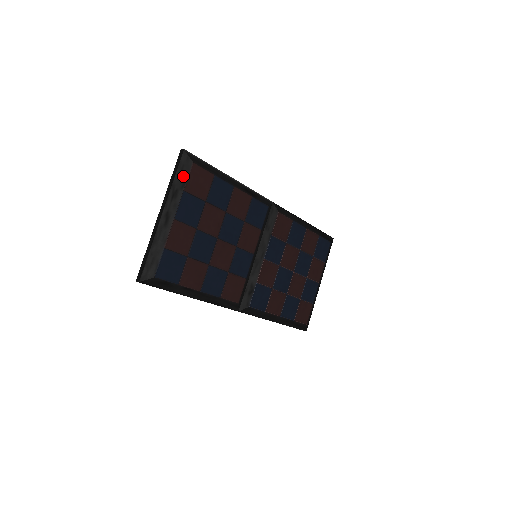
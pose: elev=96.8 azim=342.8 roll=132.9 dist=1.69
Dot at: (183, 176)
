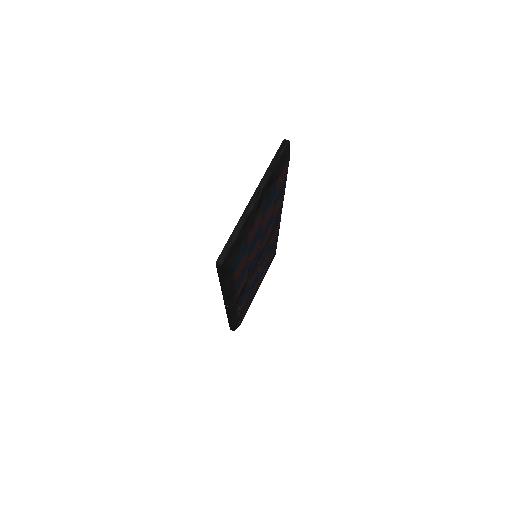
Dot at: (281, 167)
